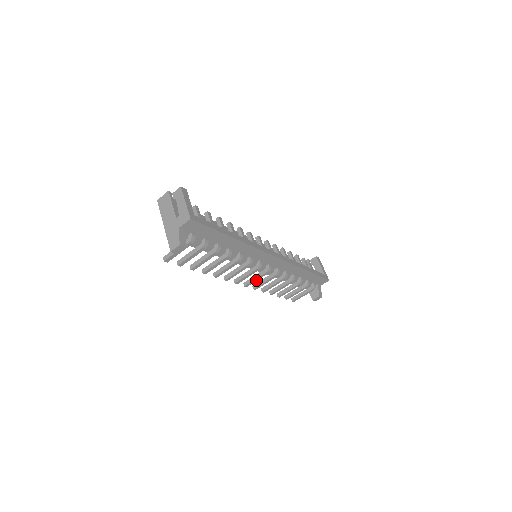
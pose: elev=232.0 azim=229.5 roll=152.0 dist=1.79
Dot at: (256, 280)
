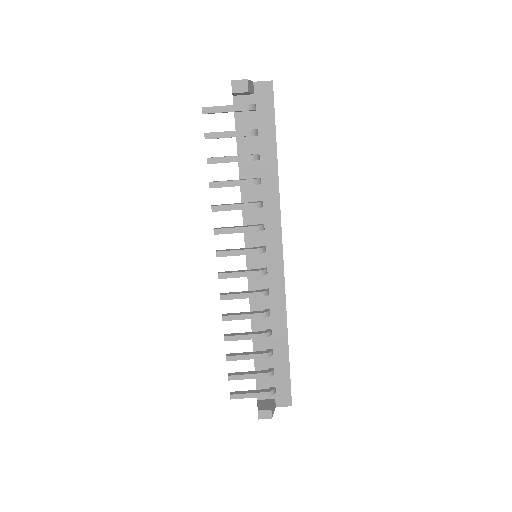
Dot at: (238, 276)
